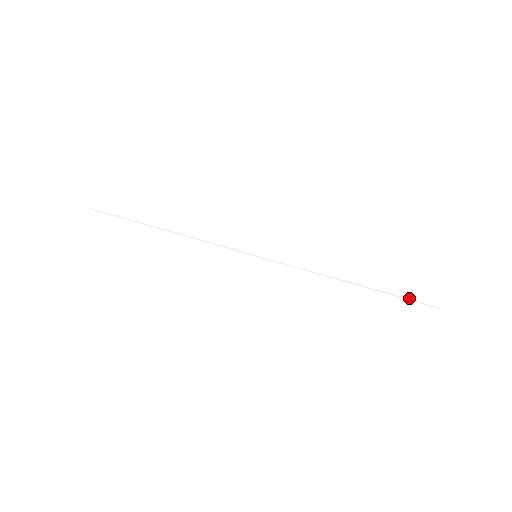
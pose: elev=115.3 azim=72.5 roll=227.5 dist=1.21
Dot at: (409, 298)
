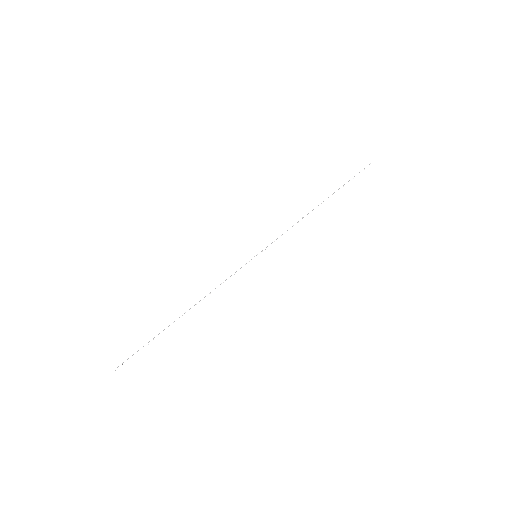
Dot at: (351, 178)
